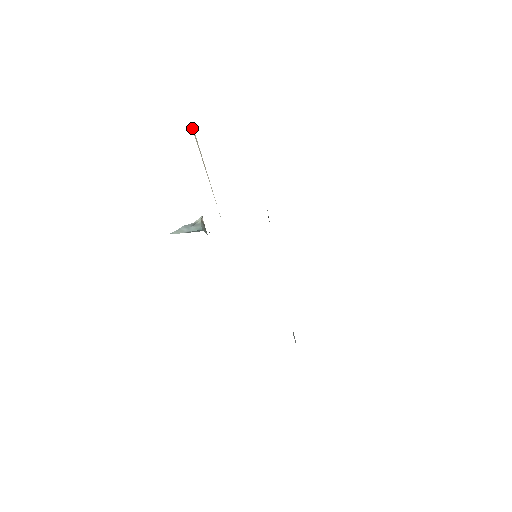
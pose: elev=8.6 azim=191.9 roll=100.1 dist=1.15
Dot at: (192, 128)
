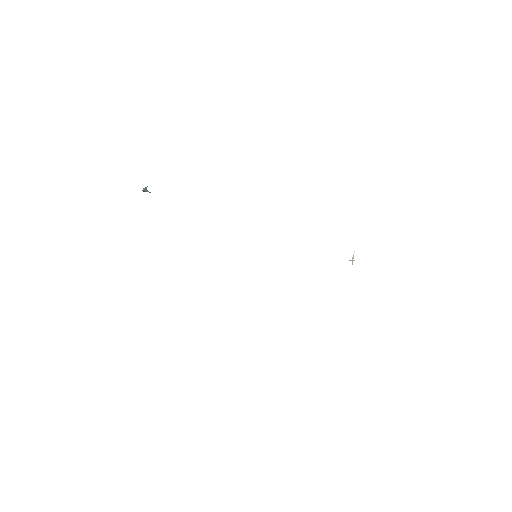
Dot at: occluded
